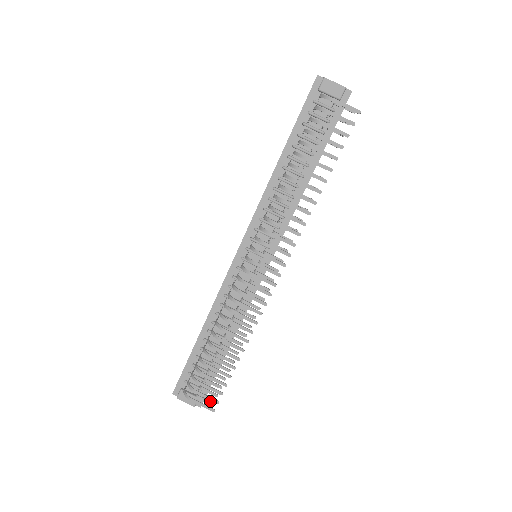
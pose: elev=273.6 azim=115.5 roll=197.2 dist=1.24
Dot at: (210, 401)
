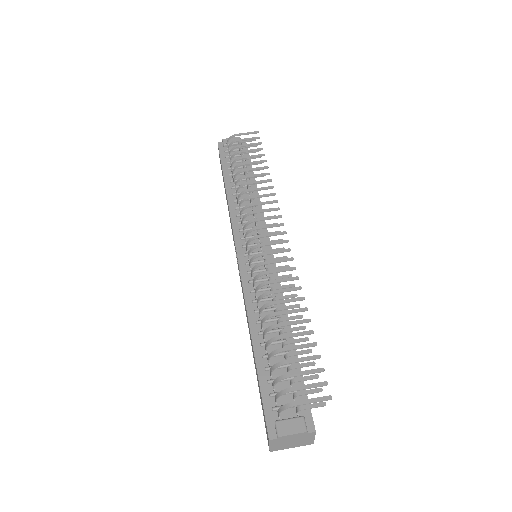
Dot at: occluded
